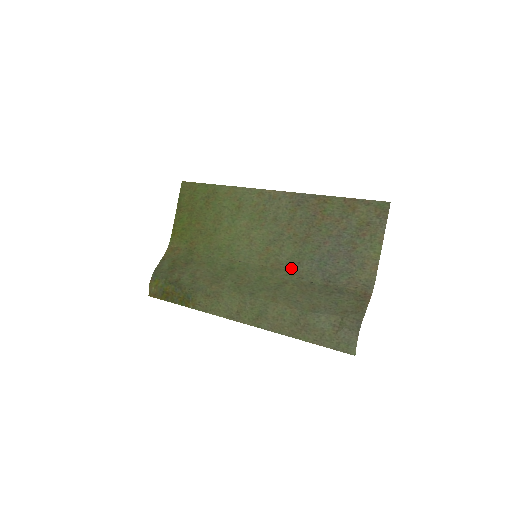
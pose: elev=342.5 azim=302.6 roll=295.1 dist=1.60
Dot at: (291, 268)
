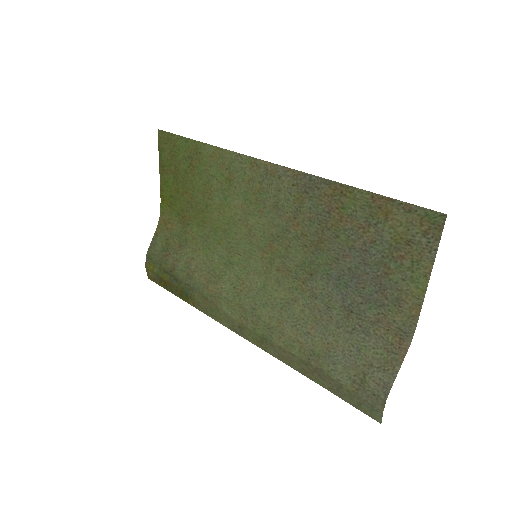
Dot at: (301, 280)
